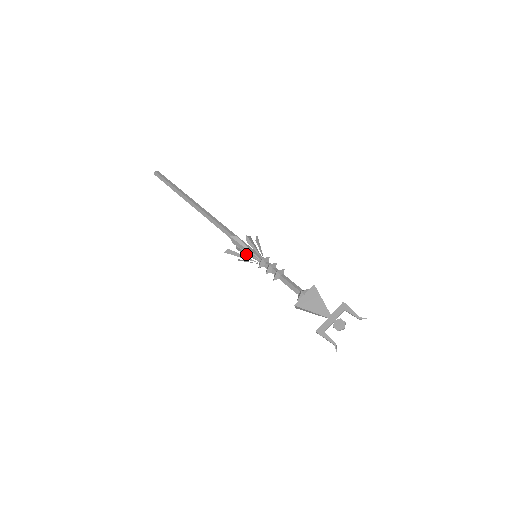
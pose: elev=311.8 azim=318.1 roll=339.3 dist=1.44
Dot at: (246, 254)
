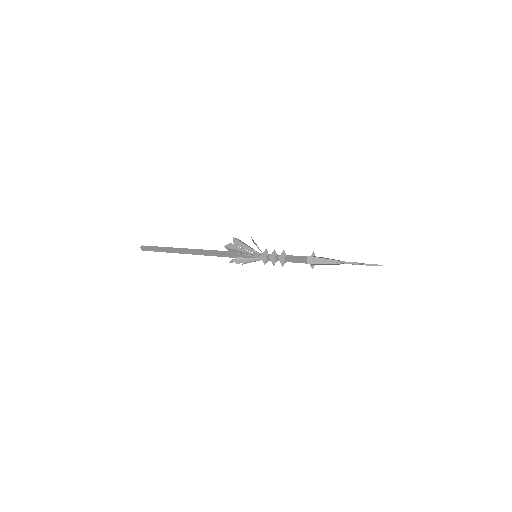
Dot at: occluded
